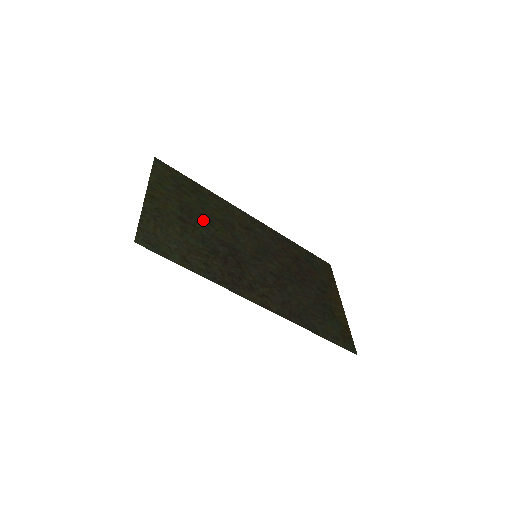
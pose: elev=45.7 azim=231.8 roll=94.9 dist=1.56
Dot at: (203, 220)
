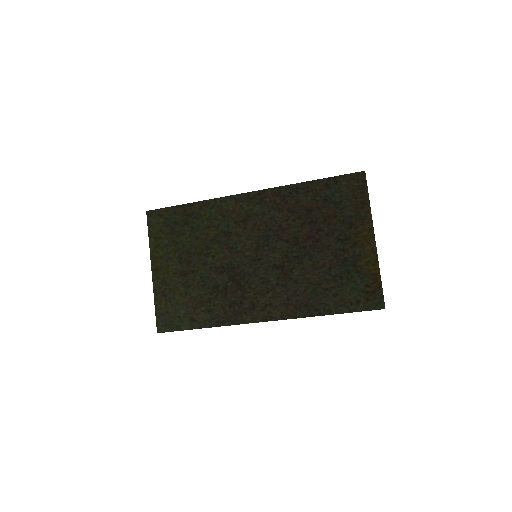
Dot at: (200, 255)
